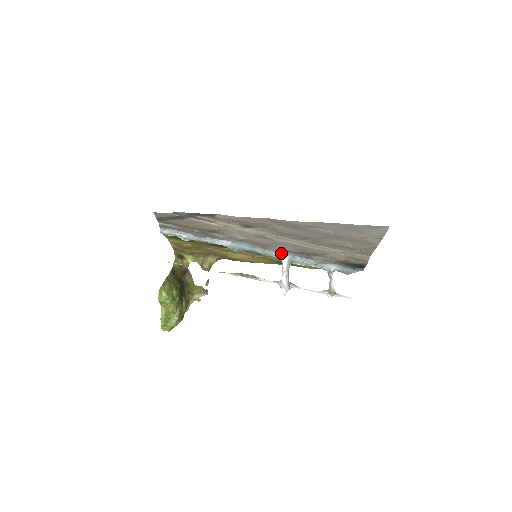
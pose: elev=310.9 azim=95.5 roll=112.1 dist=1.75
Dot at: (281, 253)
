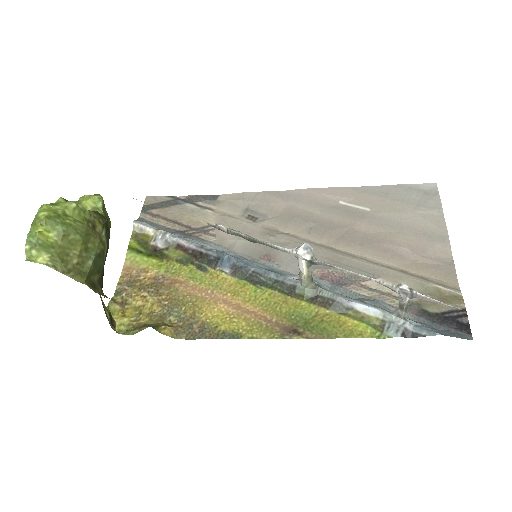
Dot at: (297, 277)
